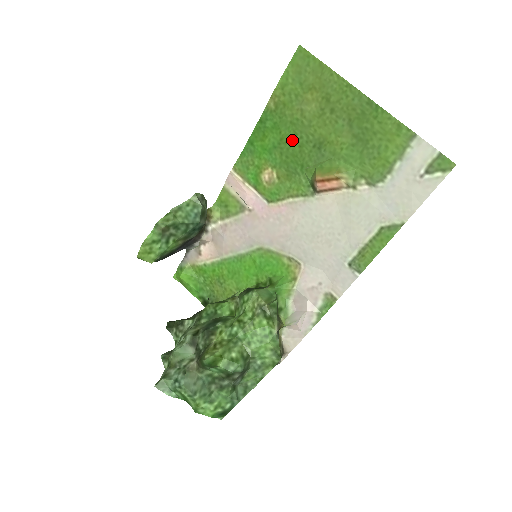
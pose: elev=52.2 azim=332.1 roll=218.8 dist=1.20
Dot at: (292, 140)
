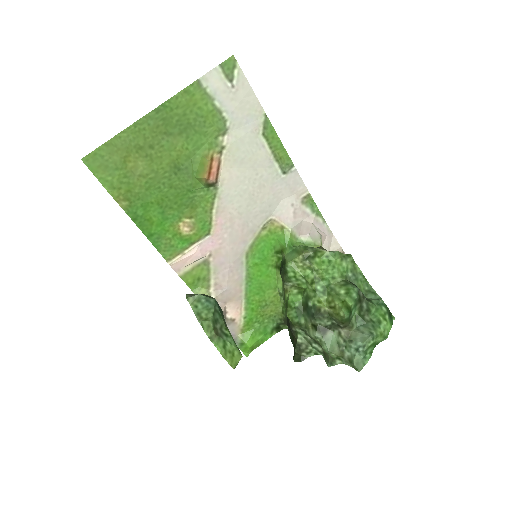
Dot at: (163, 193)
